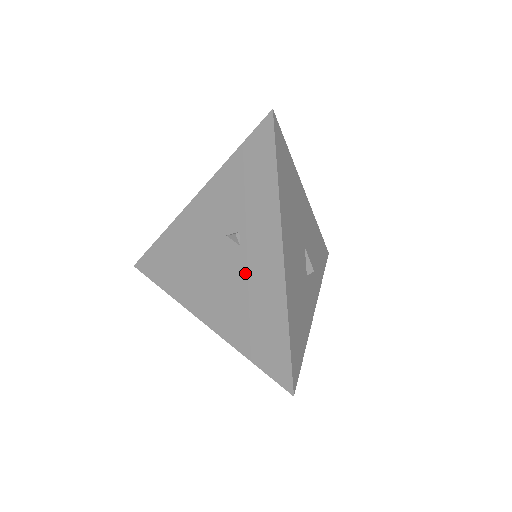
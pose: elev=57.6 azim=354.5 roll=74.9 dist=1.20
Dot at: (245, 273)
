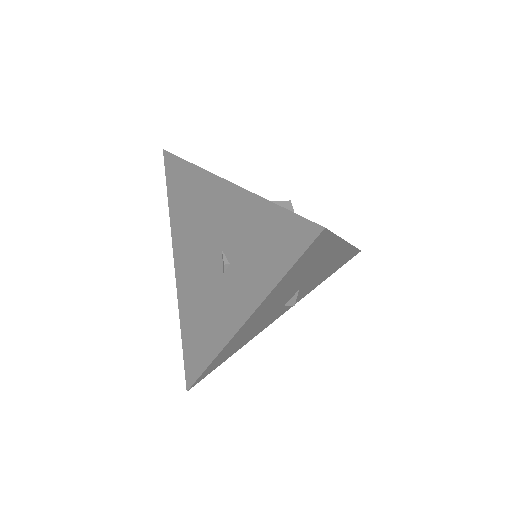
Dot at: (213, 294)
